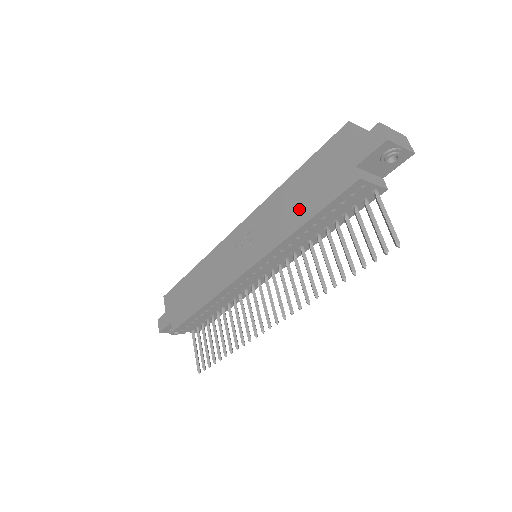
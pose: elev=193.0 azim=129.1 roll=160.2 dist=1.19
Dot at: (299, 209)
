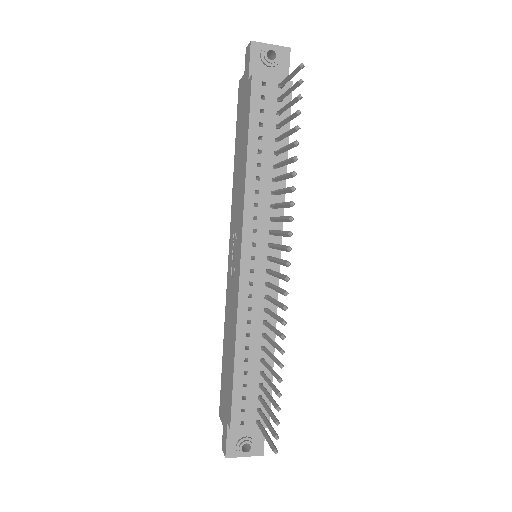
Dot at: (242, 156)
